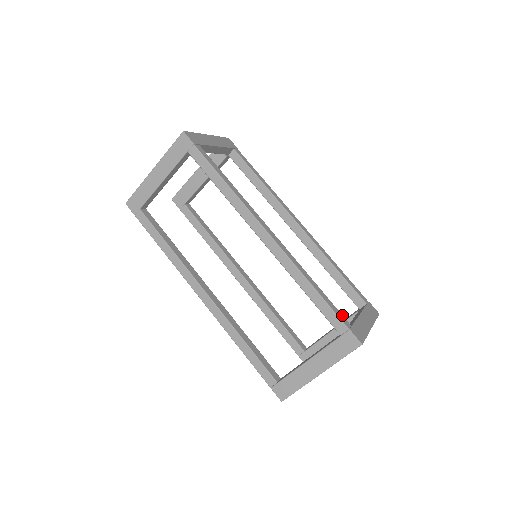
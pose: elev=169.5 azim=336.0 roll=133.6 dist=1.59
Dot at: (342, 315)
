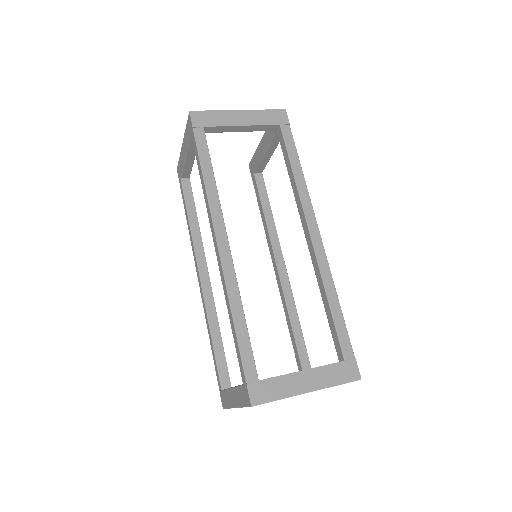
Dot at: (254, 364)
